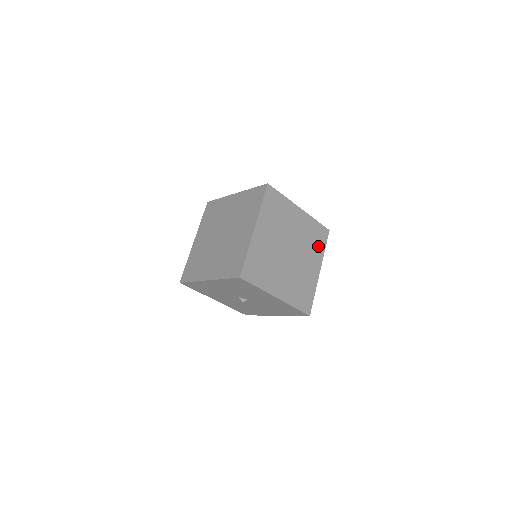
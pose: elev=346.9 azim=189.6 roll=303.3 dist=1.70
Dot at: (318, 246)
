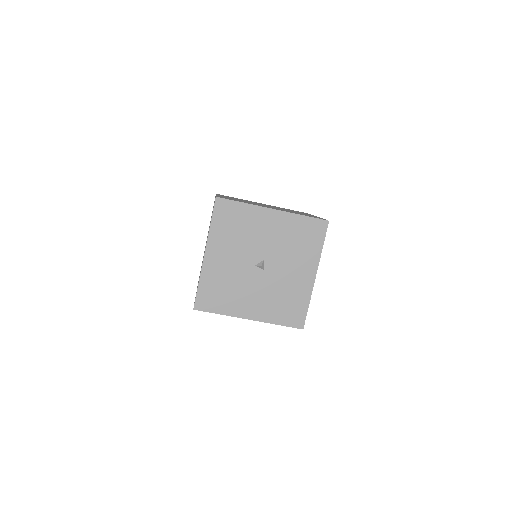
Dot at: occluded
